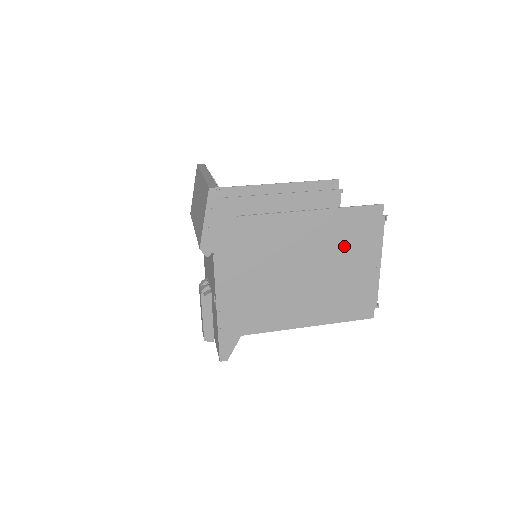
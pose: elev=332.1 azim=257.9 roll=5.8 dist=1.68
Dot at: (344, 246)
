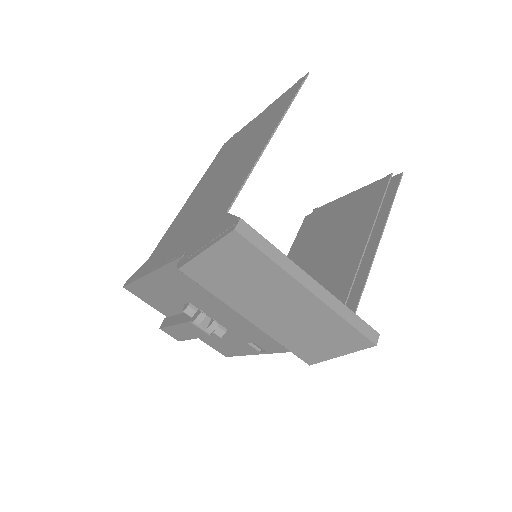
Dot at: (356, 220)
